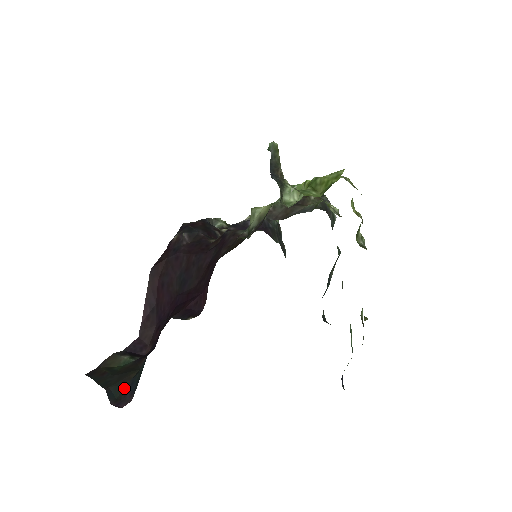
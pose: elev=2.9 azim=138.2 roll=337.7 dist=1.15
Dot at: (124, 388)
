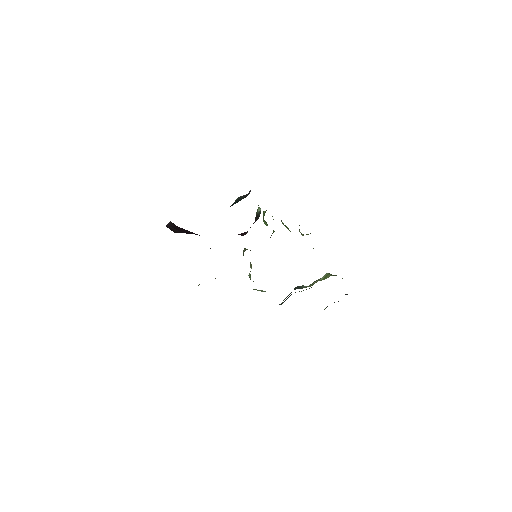
Dot at: occluded
